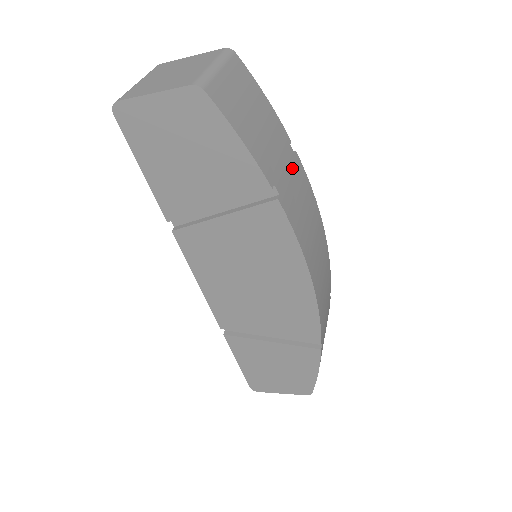
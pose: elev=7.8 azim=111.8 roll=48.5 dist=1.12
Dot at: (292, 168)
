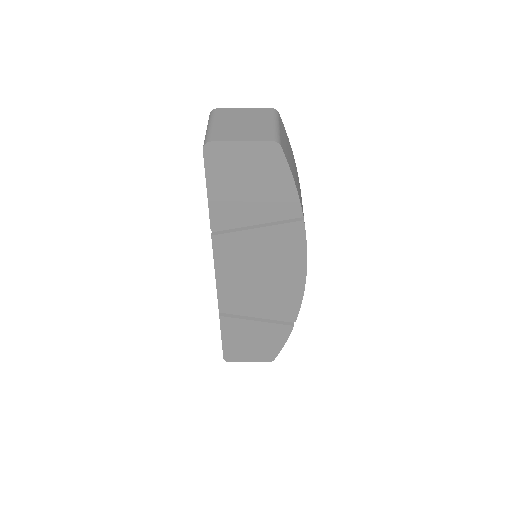
Dot at: occluded
